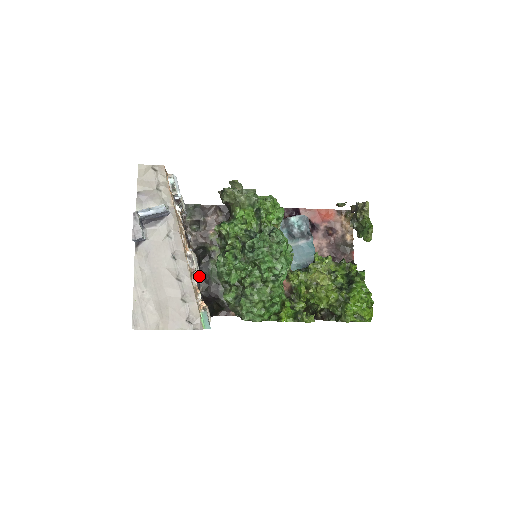
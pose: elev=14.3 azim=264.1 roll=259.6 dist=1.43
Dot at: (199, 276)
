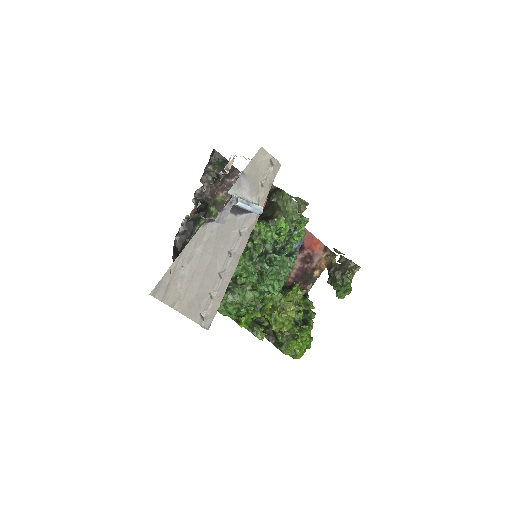
Dot at: (183, 225)
